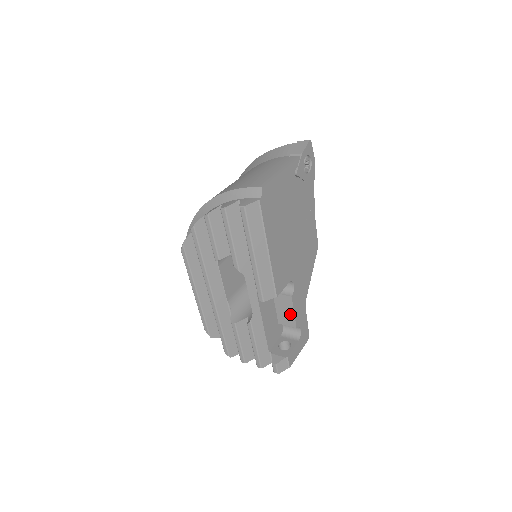
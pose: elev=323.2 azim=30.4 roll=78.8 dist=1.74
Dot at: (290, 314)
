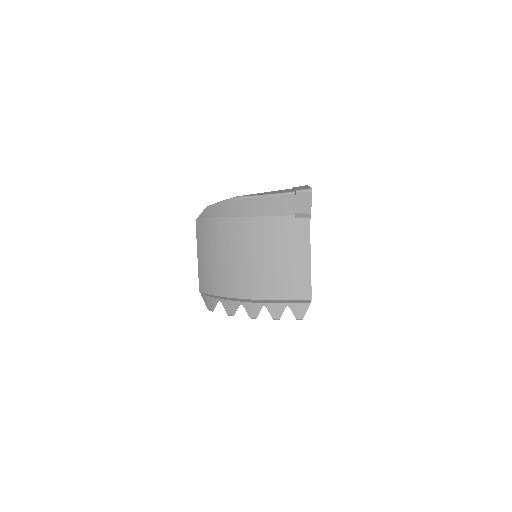
Dot at: occluded
